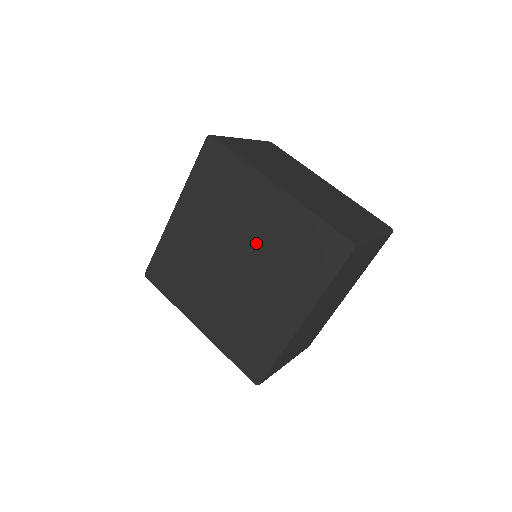
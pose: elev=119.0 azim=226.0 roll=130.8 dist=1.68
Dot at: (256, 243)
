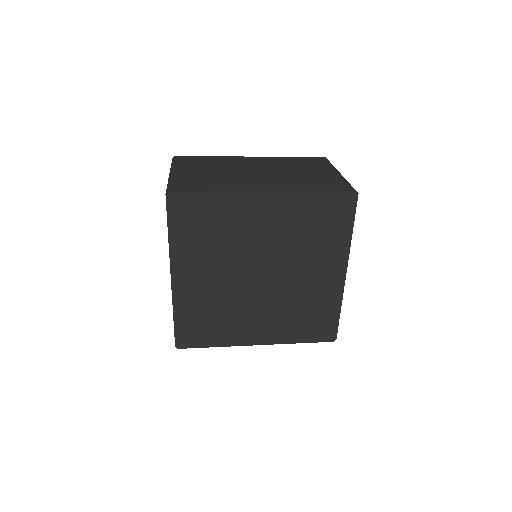
Dot at: (273, 247)
